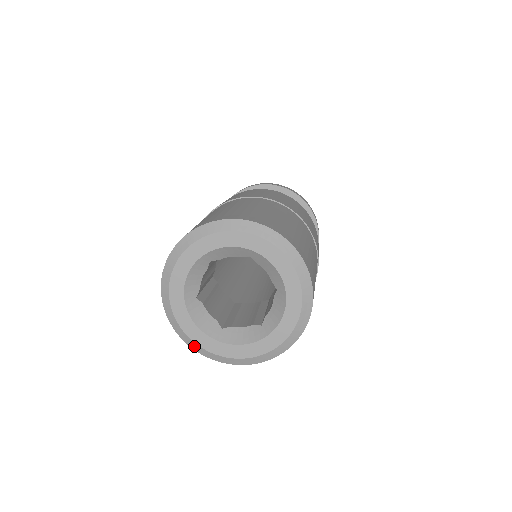
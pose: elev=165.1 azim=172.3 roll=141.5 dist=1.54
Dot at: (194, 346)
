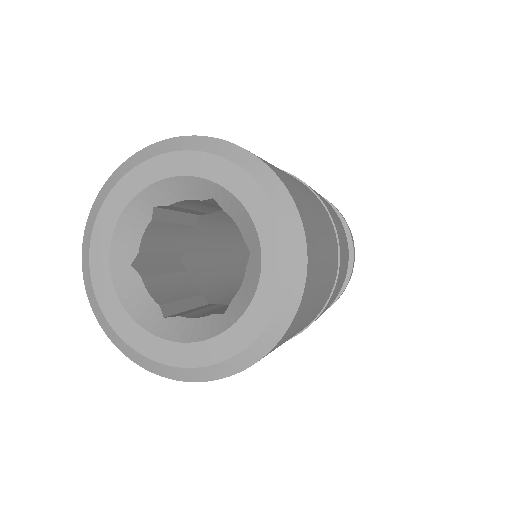
Dot at: (119, 343)
